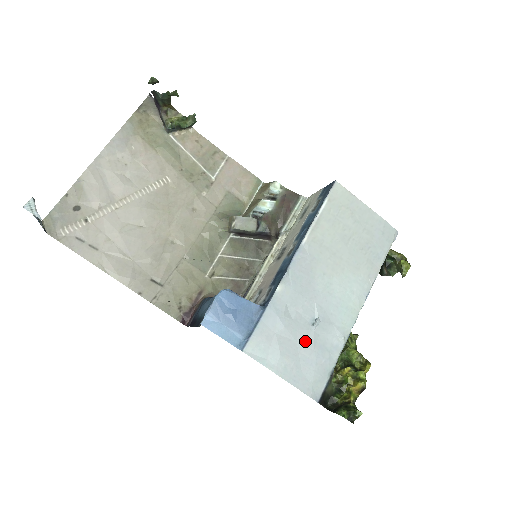
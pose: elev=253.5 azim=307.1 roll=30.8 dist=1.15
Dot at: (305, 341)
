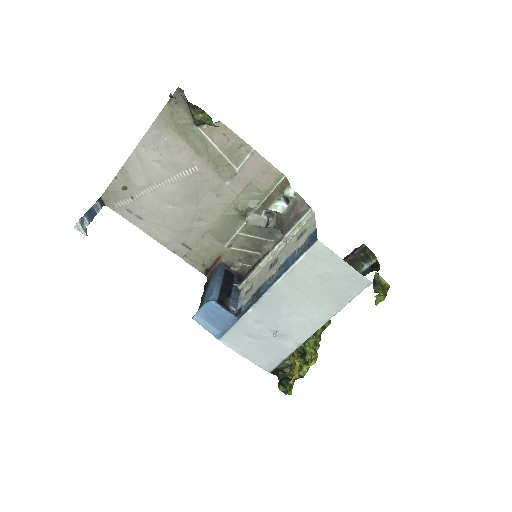
Dot at: (266, 342)
